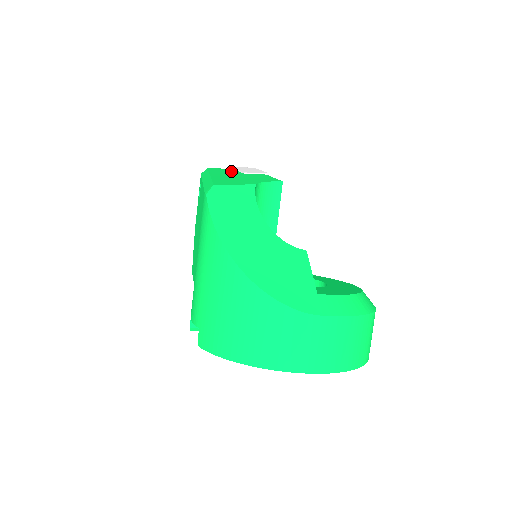
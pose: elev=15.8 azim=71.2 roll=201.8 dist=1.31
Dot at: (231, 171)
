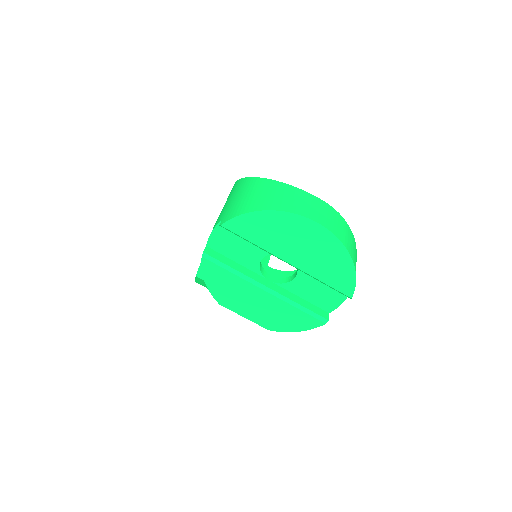
Dot at: occluded
